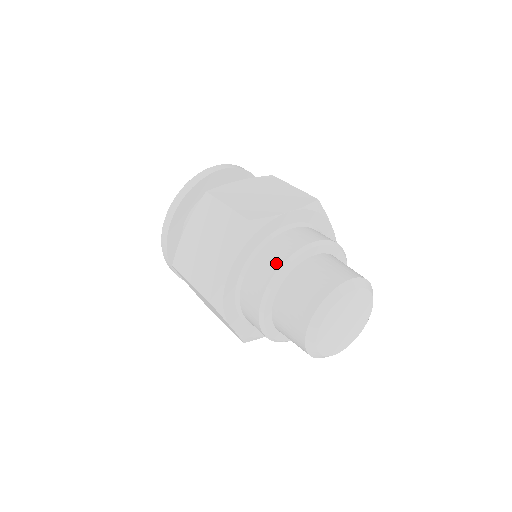
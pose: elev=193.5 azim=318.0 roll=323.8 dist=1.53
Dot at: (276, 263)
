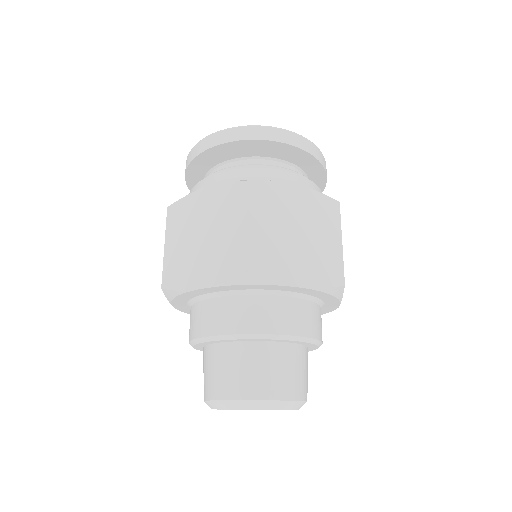
Dot at: (189, 334)
